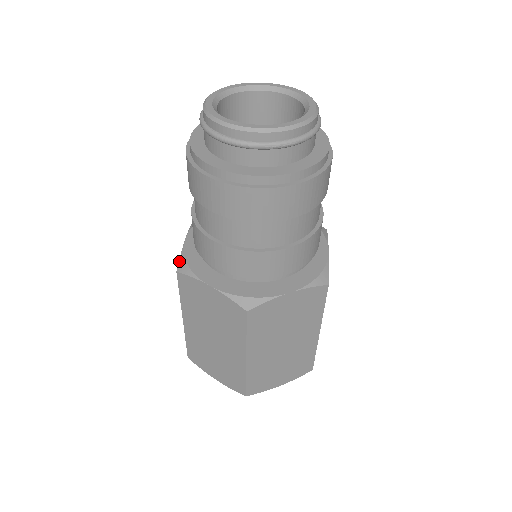
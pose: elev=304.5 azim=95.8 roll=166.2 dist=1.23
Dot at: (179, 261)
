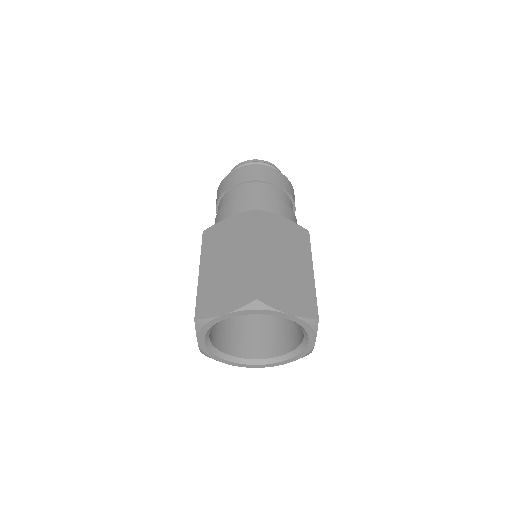
Dot at: occluded
